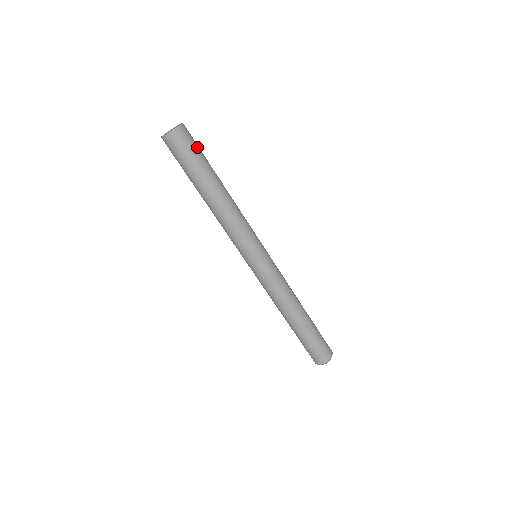
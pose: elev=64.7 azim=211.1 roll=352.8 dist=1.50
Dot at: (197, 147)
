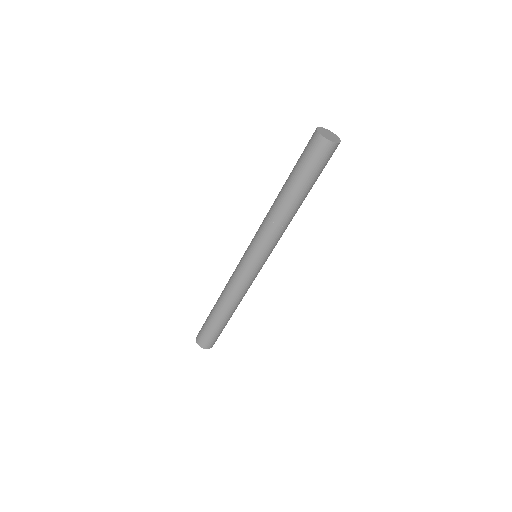
Dot at: (321, 166)
